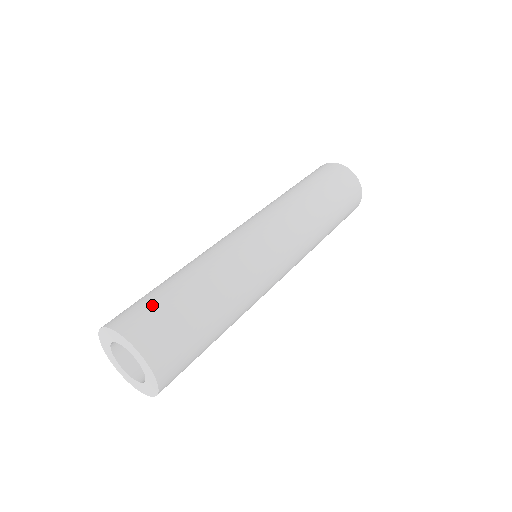
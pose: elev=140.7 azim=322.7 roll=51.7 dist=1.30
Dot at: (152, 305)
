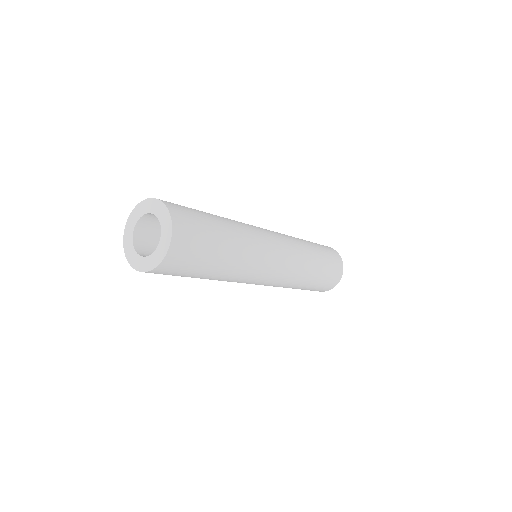
Dot at: occluded
